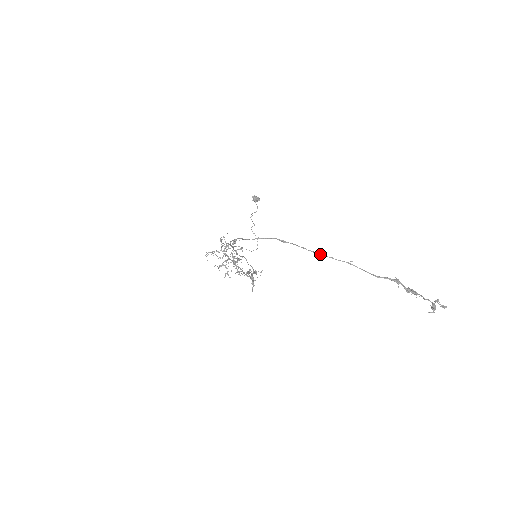
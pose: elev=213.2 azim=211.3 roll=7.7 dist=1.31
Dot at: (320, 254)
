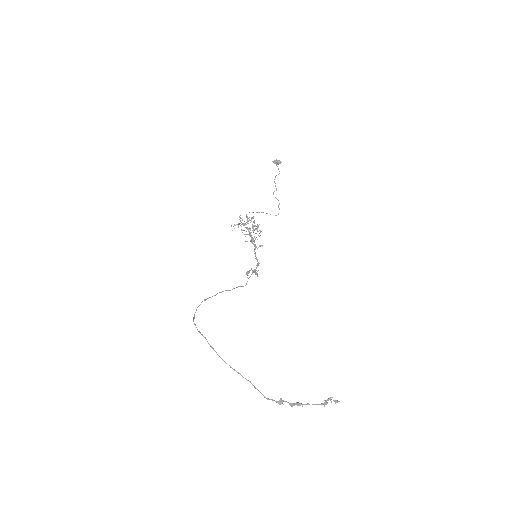
Dot at: occluded
